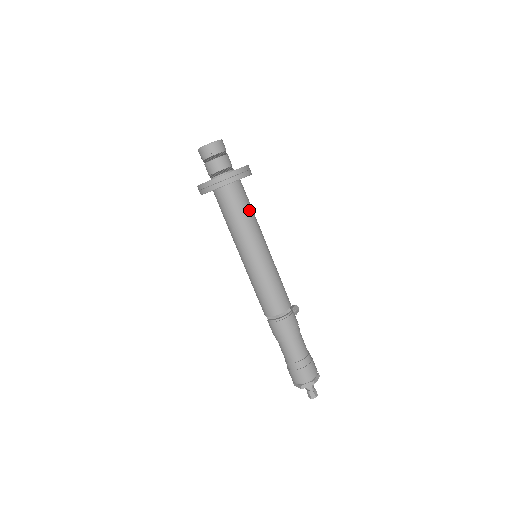
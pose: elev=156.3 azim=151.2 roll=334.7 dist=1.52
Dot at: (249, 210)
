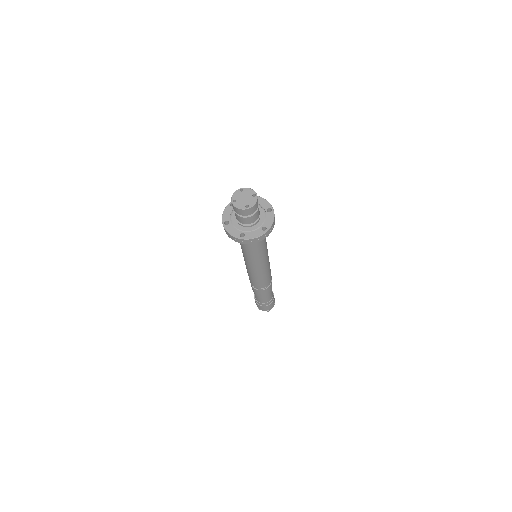
Dot at: occluded
